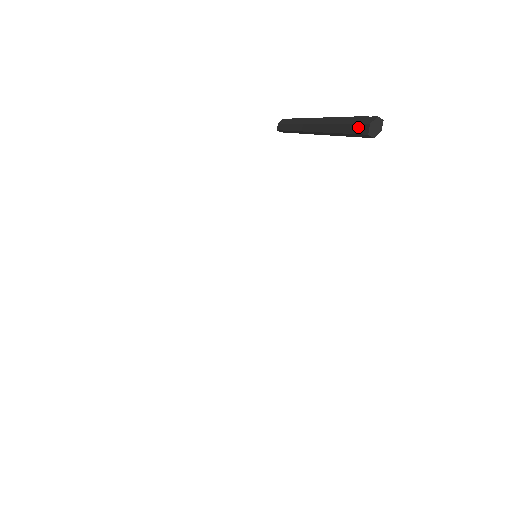
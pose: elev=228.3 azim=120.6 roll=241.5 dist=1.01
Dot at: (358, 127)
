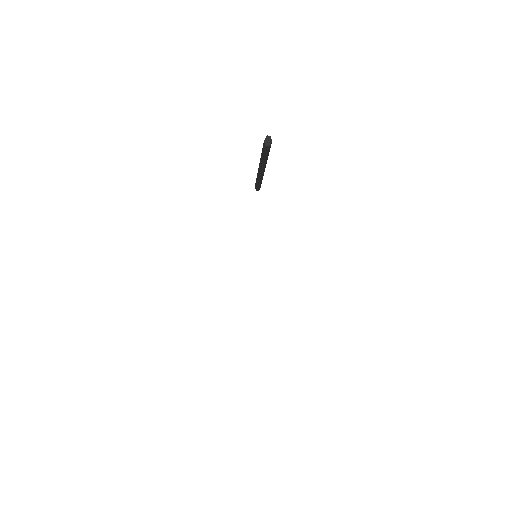
Dot at: (263, 147)
